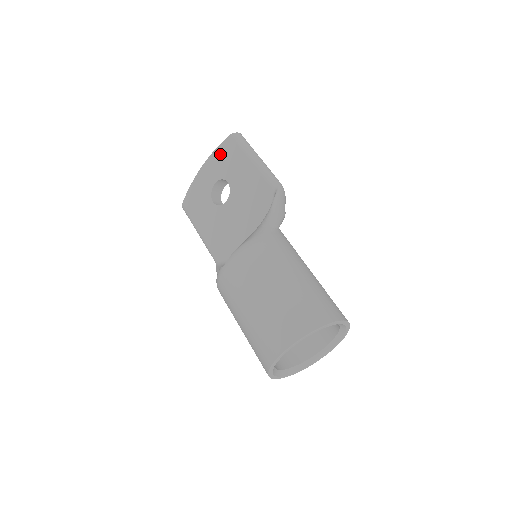
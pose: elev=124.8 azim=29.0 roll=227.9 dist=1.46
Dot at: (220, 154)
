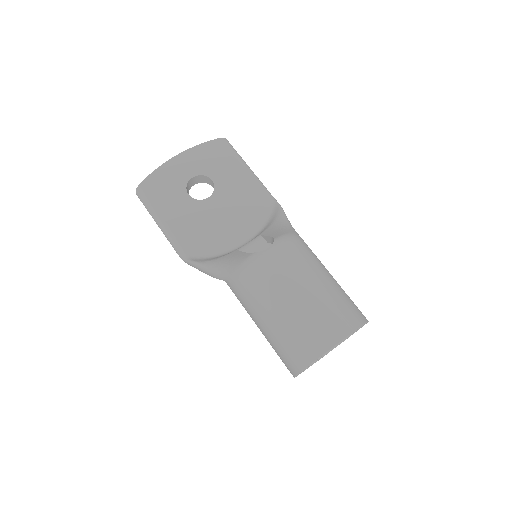
Dot at: (205, 151)
